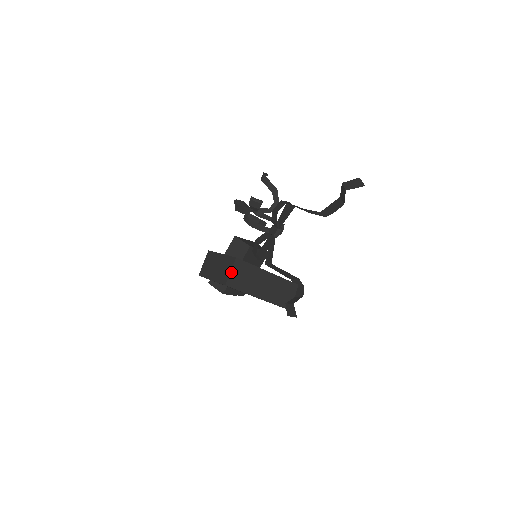
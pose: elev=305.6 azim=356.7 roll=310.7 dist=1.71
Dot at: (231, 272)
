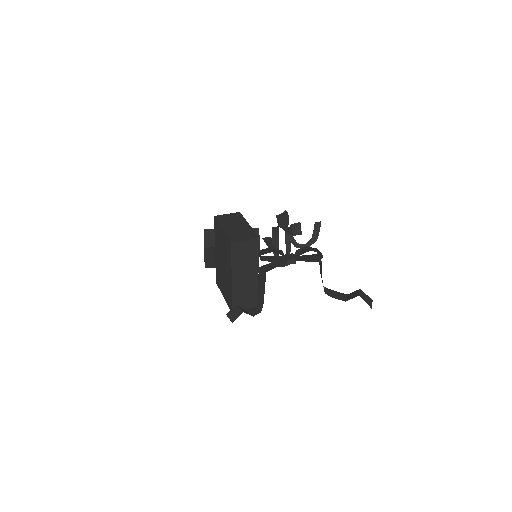
Dot at: (245, 241)
